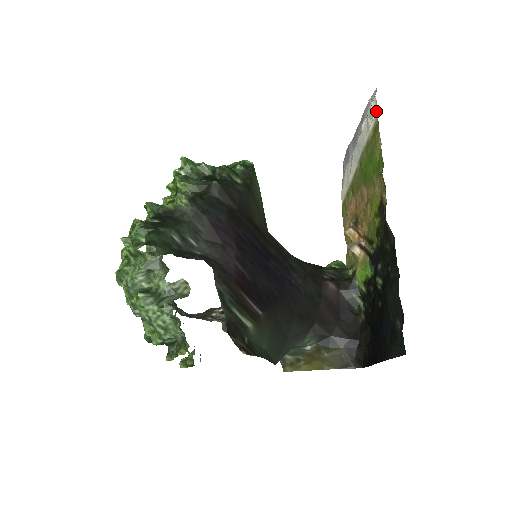
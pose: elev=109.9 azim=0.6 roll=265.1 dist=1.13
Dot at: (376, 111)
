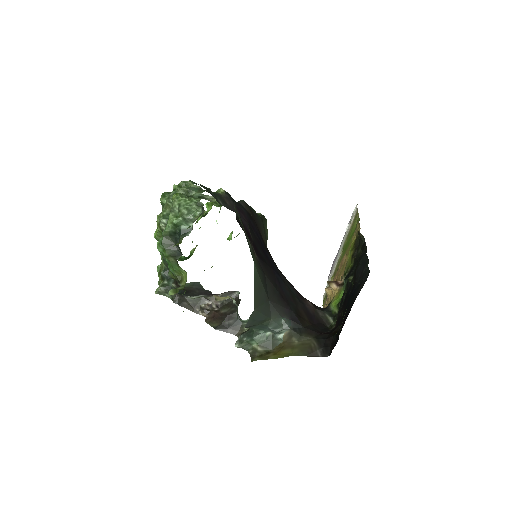
Dot at: (357, 208)
